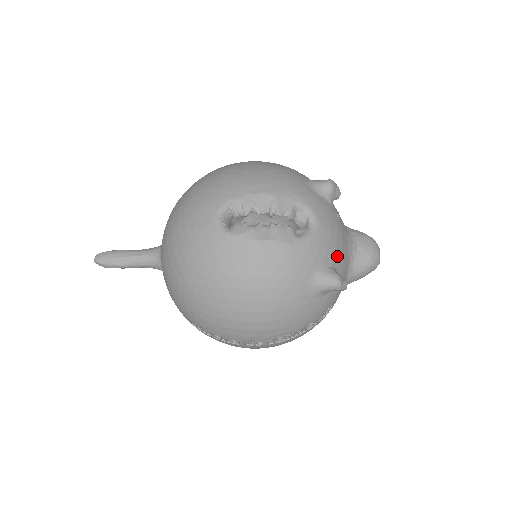
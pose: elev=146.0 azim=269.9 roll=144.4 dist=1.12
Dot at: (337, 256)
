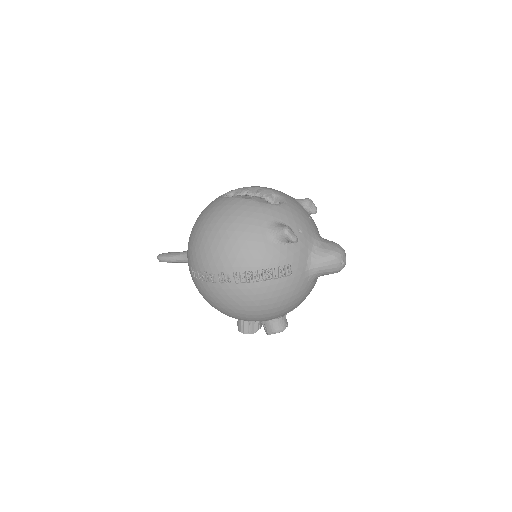
Dot at: (296, 226)
